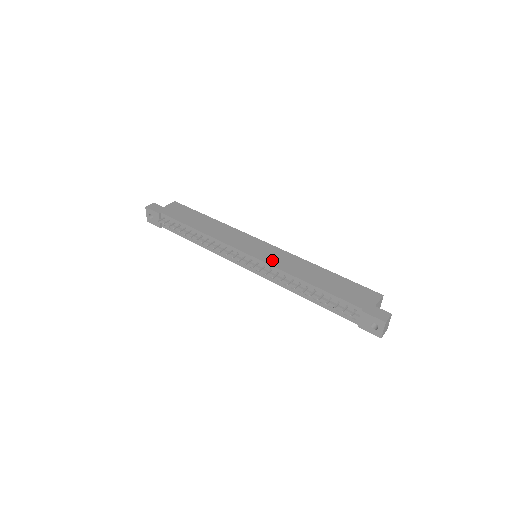
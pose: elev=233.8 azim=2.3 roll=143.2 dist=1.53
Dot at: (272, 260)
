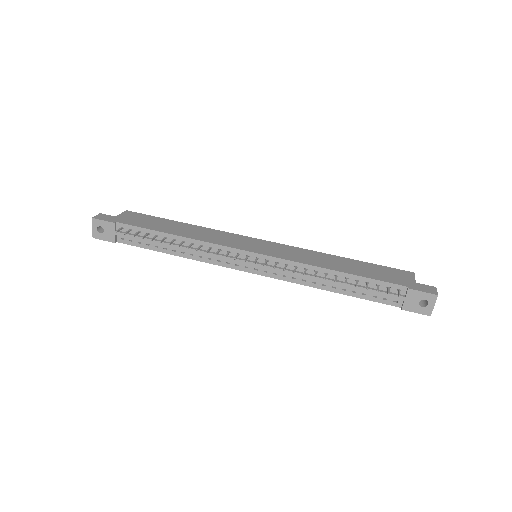
Dot at: (283, 255)
